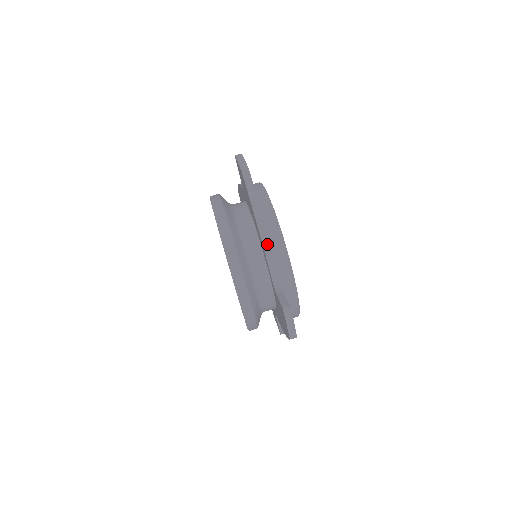
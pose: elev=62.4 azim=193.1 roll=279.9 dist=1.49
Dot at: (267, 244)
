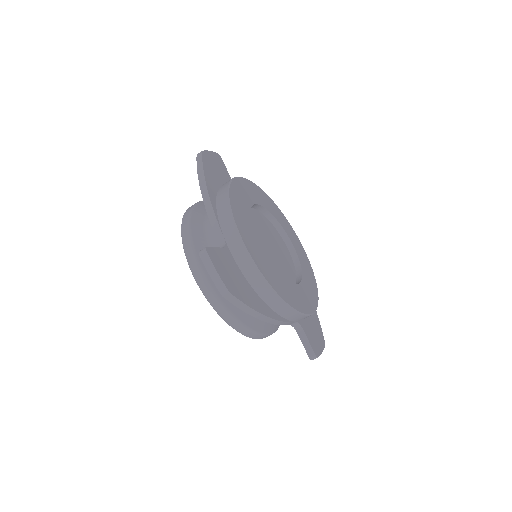
Dot at: (209, 205)
